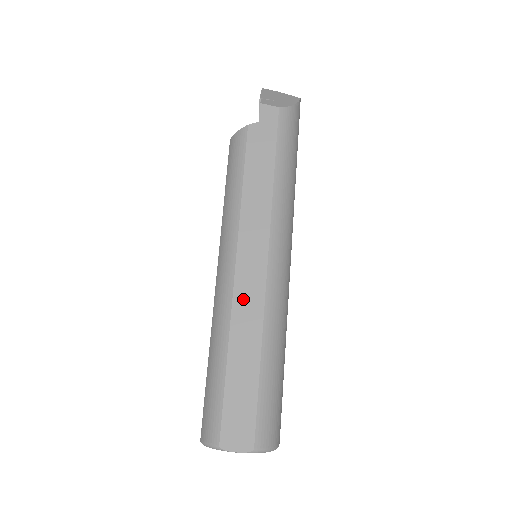
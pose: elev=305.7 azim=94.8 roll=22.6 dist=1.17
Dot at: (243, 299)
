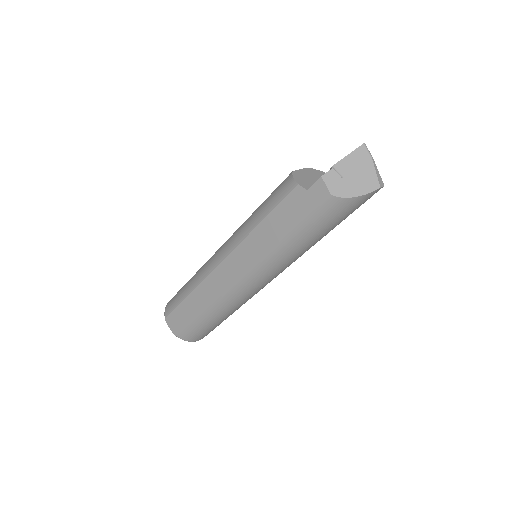
Dot at: (214, 280)
